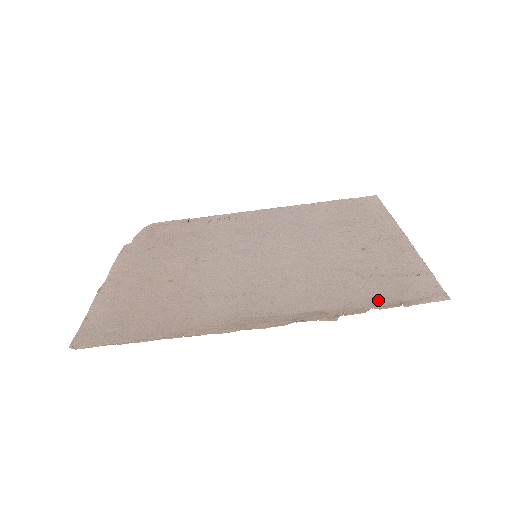
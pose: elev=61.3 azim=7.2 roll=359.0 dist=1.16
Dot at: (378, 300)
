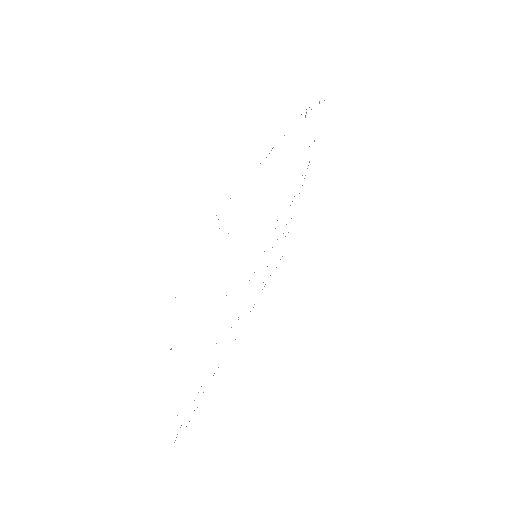
Dot at: occluded
